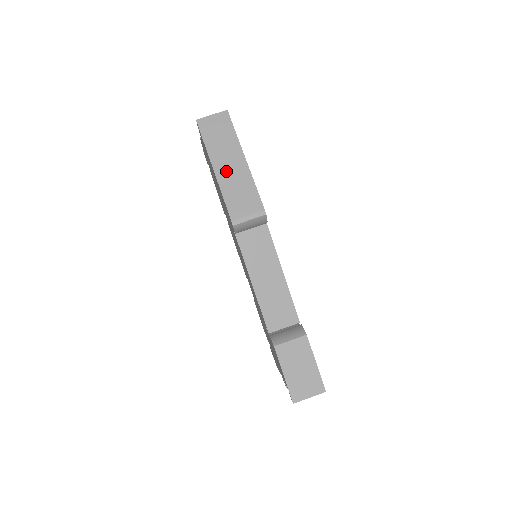
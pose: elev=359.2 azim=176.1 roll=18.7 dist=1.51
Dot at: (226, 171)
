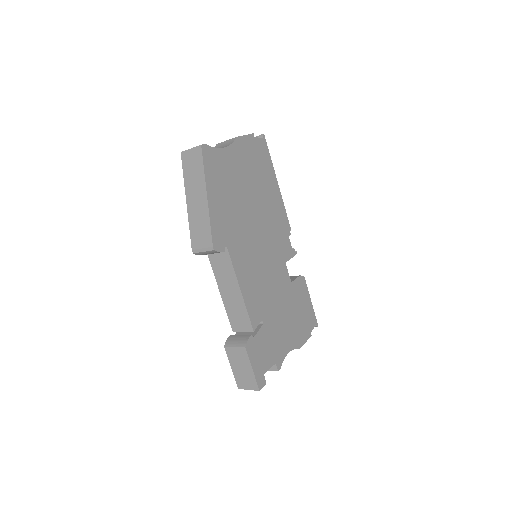
Dot at: (193, 205)
